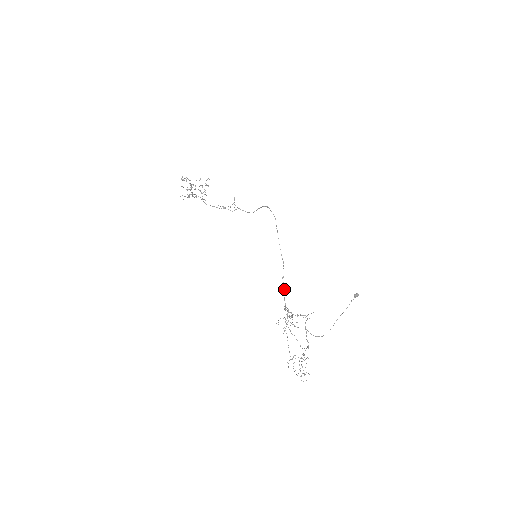
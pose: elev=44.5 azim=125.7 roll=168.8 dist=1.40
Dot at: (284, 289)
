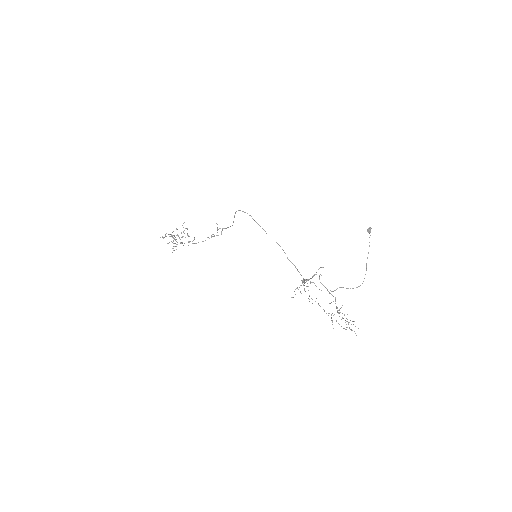
Dot at: occluded
